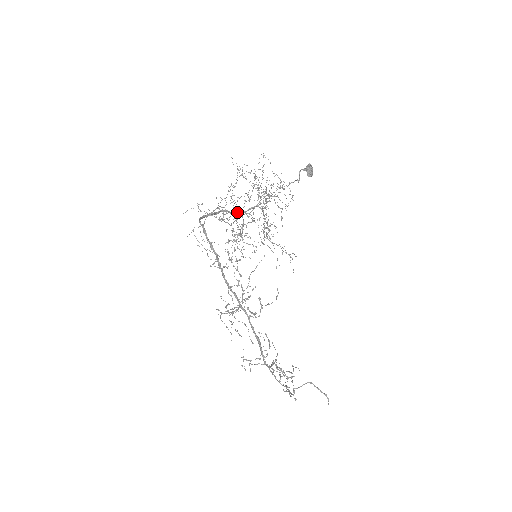
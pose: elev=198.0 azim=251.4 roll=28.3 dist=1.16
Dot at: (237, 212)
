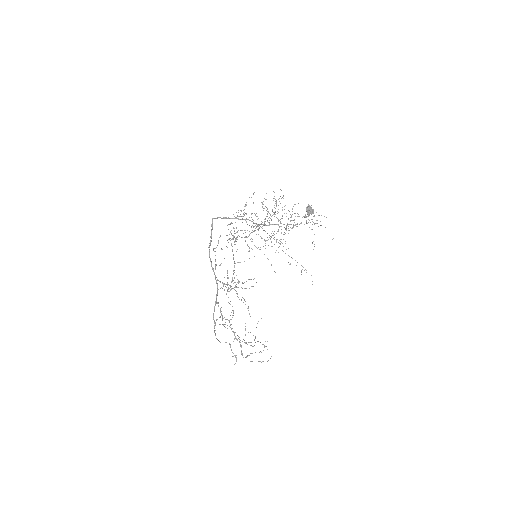
Dot at: occluded
